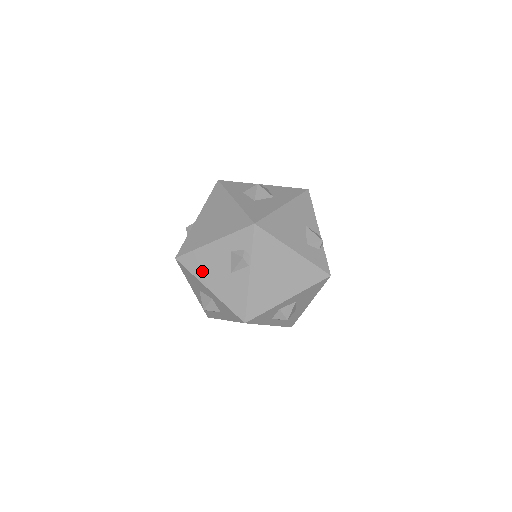
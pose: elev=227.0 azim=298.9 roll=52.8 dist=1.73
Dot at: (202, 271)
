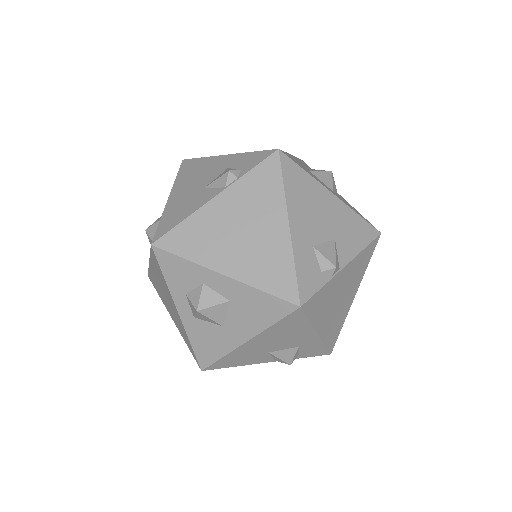
Dot at: (186, 178)
